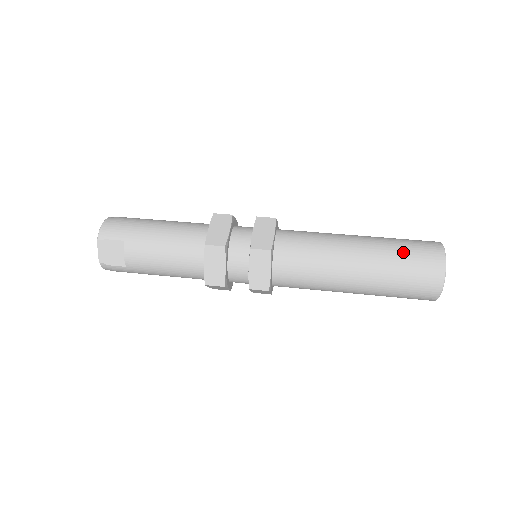
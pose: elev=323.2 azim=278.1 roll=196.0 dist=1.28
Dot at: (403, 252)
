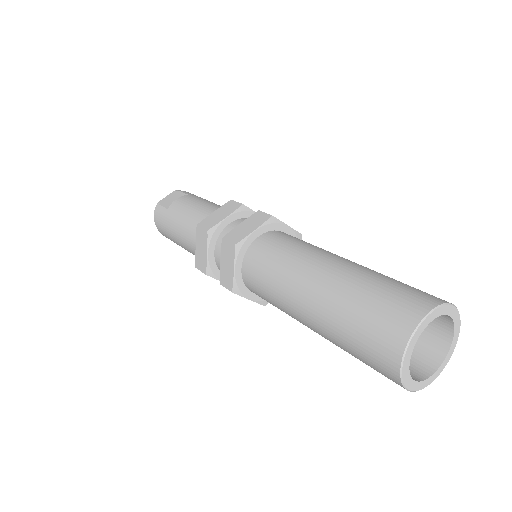
Dot at: (398, 281)
